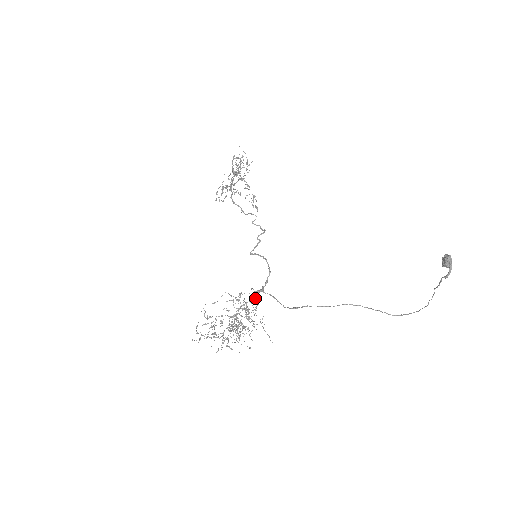
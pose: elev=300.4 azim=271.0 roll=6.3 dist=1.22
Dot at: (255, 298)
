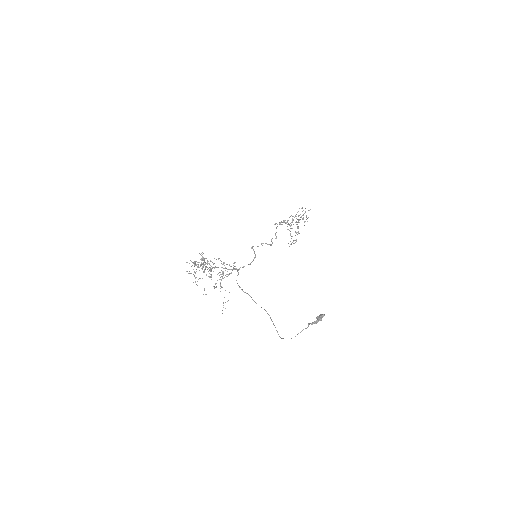
Dot at: occluded
